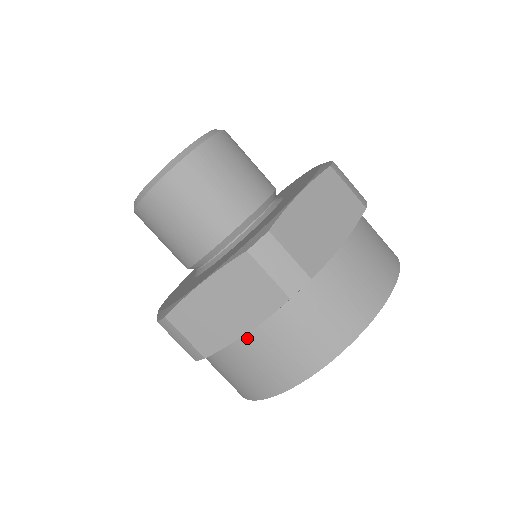
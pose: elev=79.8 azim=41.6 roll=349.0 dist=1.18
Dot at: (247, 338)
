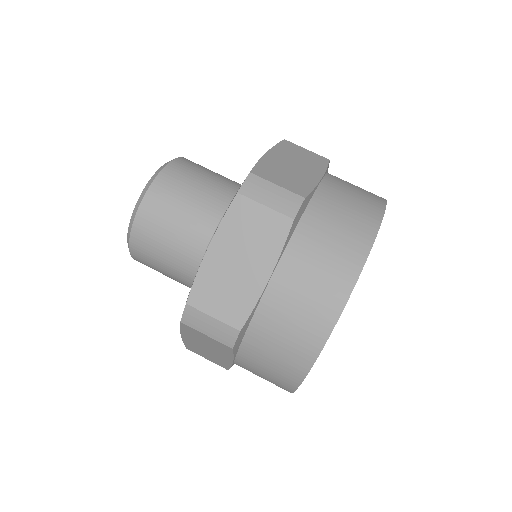
Dot at: (237, 364)
